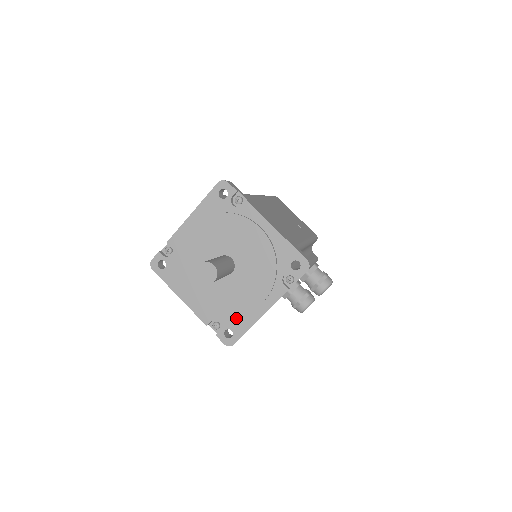
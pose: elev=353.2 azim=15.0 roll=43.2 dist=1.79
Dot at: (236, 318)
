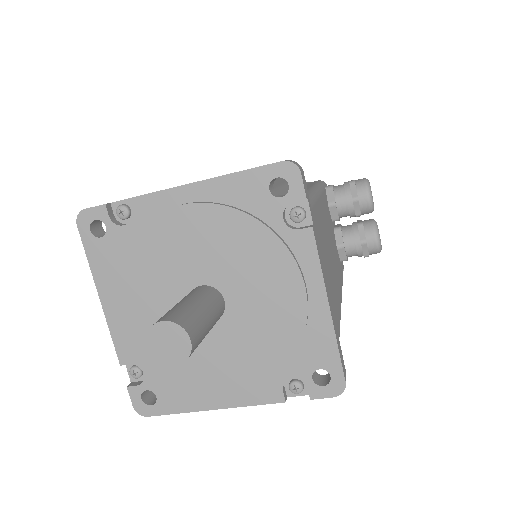
Dot at: (303, 347)
